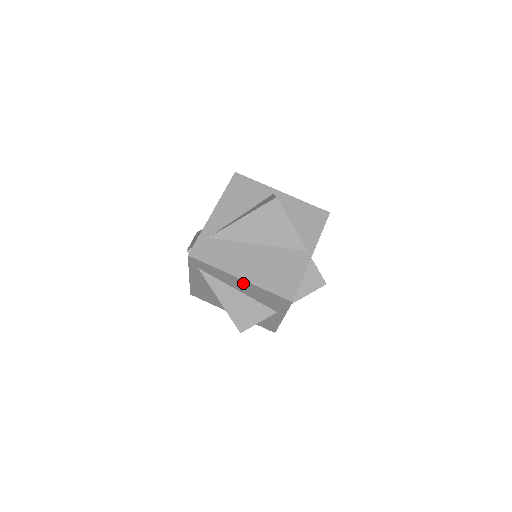
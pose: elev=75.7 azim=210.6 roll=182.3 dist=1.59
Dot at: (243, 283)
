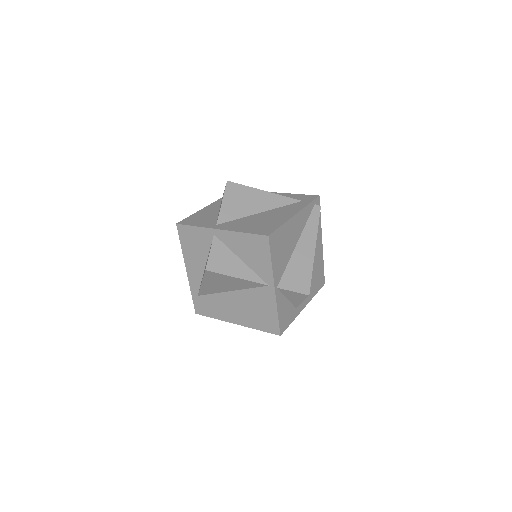
Dot at: occluded
